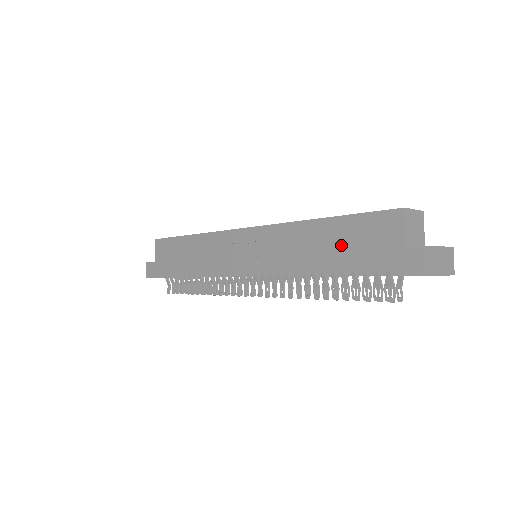
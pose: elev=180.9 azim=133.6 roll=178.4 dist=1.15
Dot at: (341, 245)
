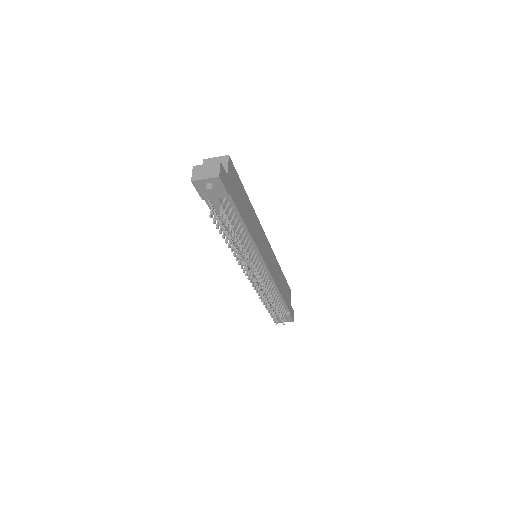
Dot at: occluded
